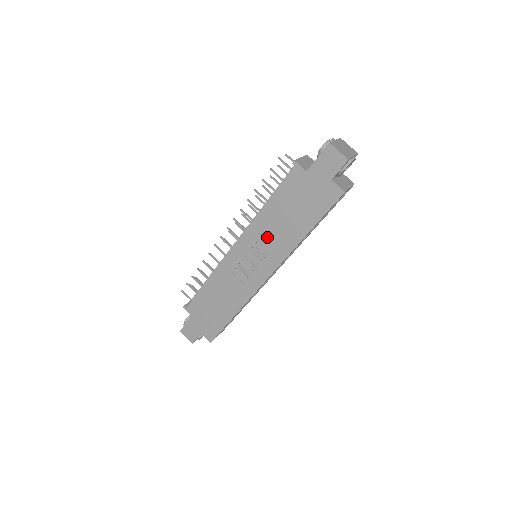
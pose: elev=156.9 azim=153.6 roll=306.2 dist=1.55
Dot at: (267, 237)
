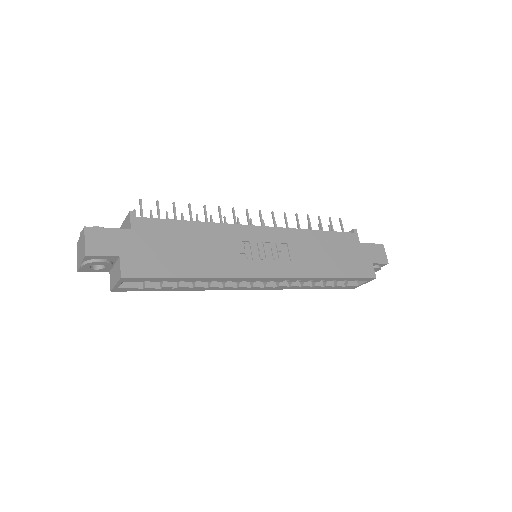
Dot at: (299, 249)
